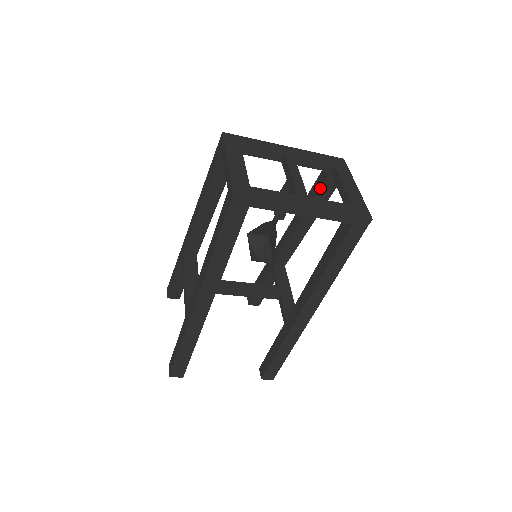
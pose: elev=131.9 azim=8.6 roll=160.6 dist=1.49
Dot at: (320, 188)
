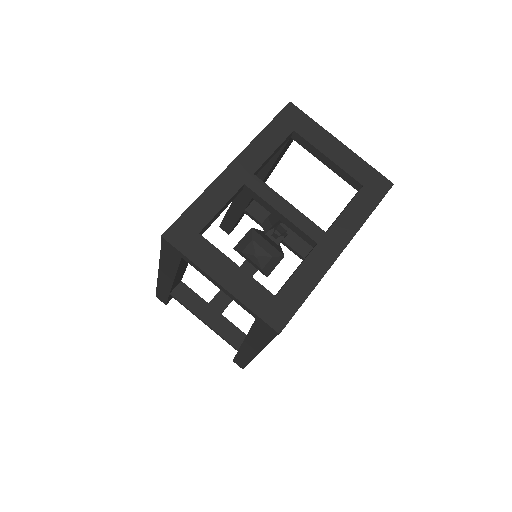
Dot at: (281, 152)
